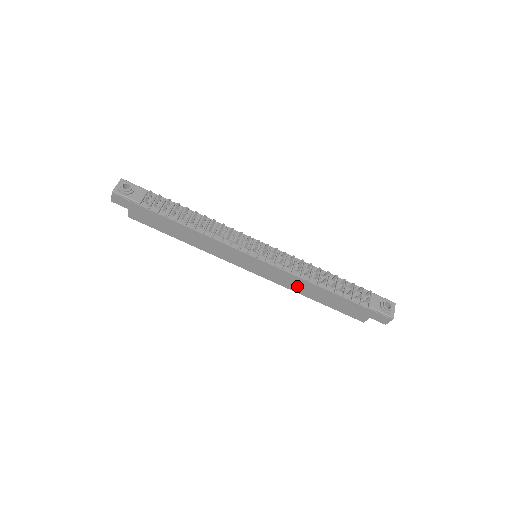
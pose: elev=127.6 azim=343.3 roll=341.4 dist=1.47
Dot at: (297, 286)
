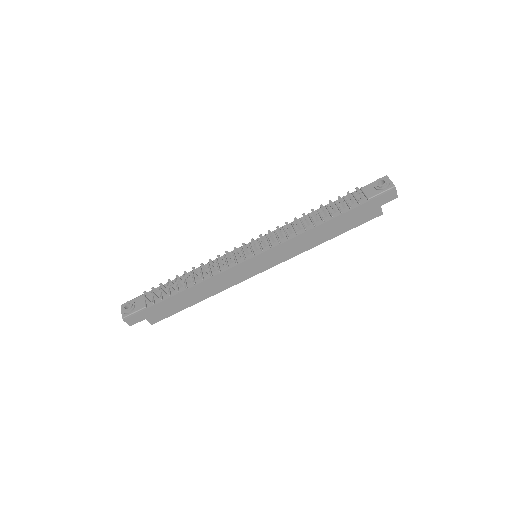
Dot at: (305, 244)
